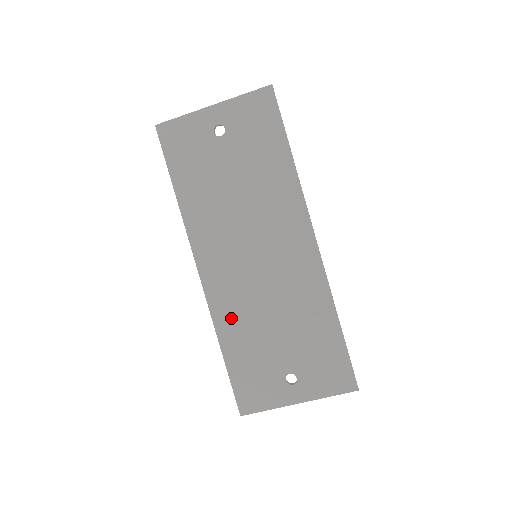
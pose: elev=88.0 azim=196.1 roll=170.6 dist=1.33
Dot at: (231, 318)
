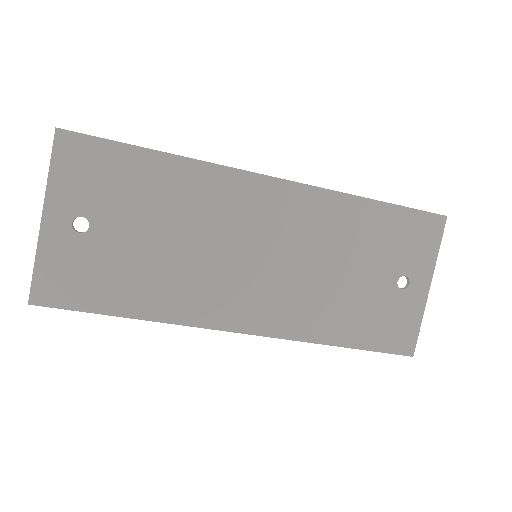
Dot at: (310, 319)
